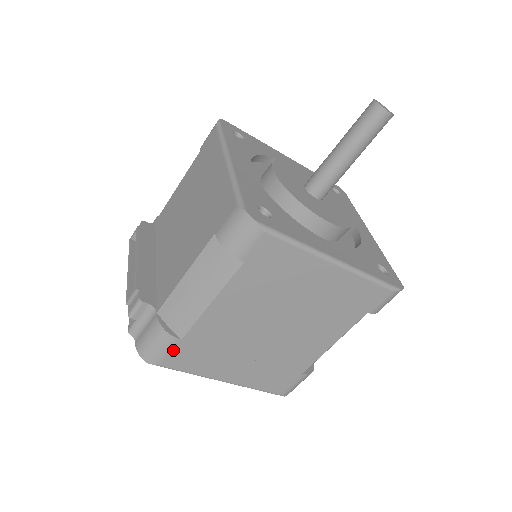
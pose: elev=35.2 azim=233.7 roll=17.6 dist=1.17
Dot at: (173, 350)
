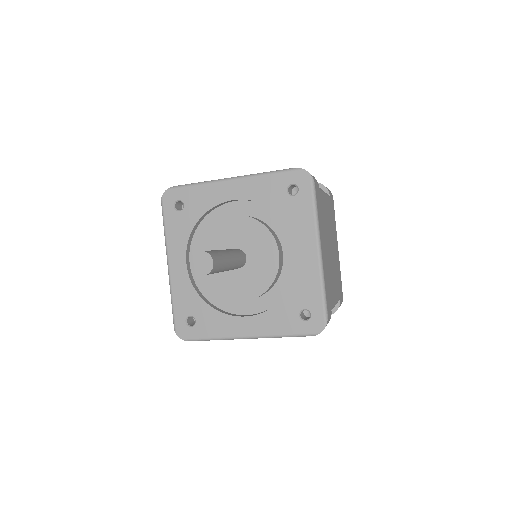
Dot at: occluded
